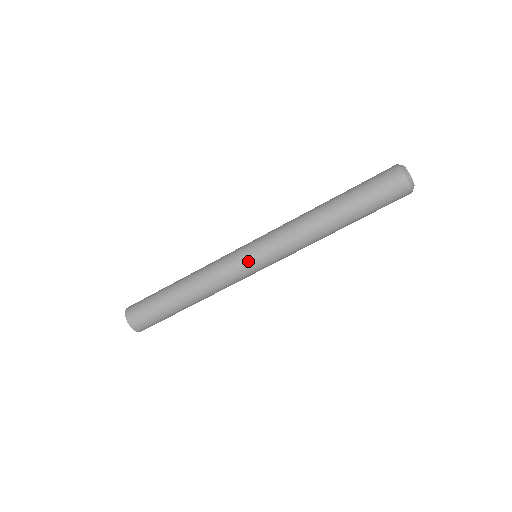
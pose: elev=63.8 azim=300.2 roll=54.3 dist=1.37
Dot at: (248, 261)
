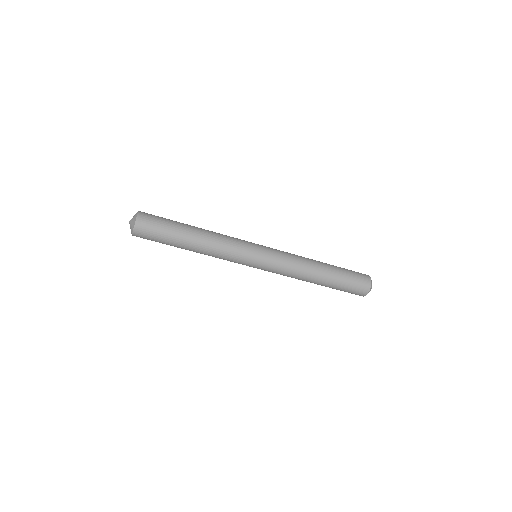
Dot at: (256, 250)
